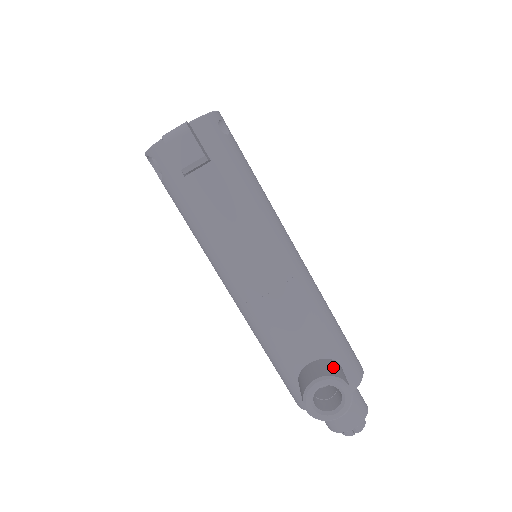
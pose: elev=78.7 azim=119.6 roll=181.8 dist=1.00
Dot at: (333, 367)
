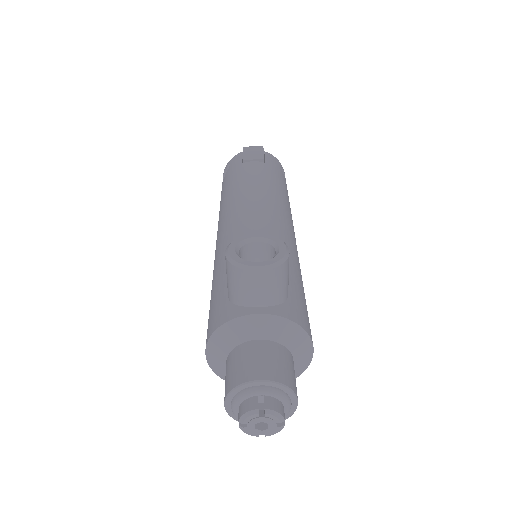
Dot at: occluded
